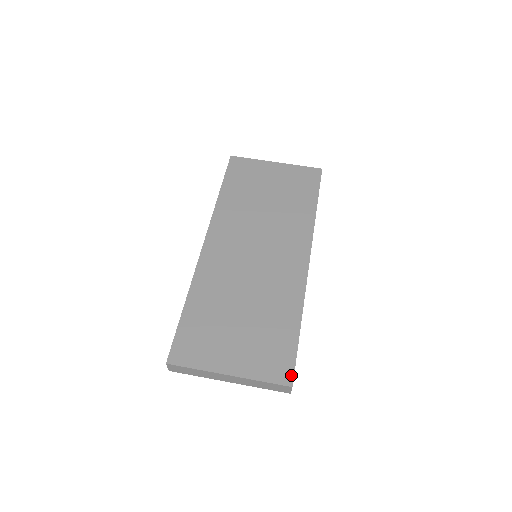
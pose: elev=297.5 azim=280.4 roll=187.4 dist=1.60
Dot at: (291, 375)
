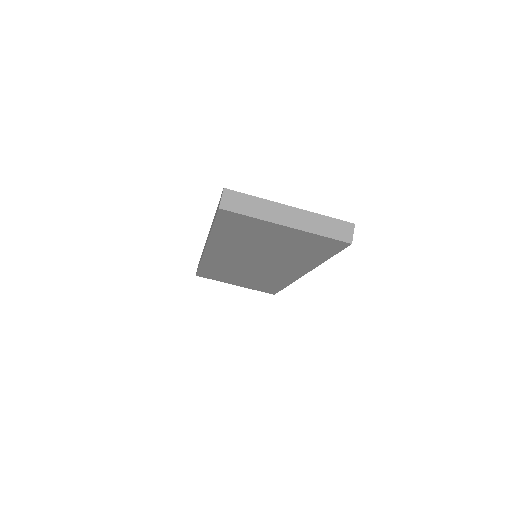
Dot at: (274, 293)
